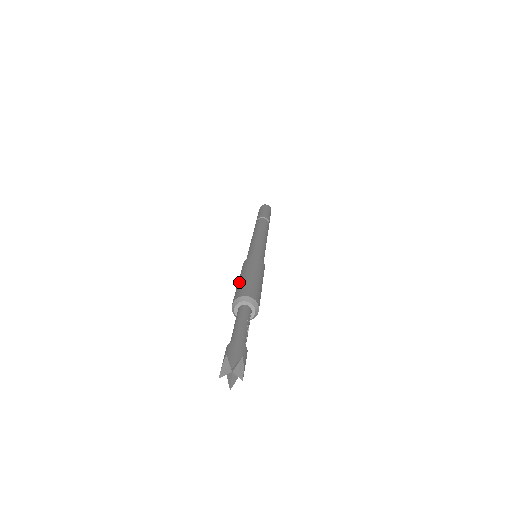
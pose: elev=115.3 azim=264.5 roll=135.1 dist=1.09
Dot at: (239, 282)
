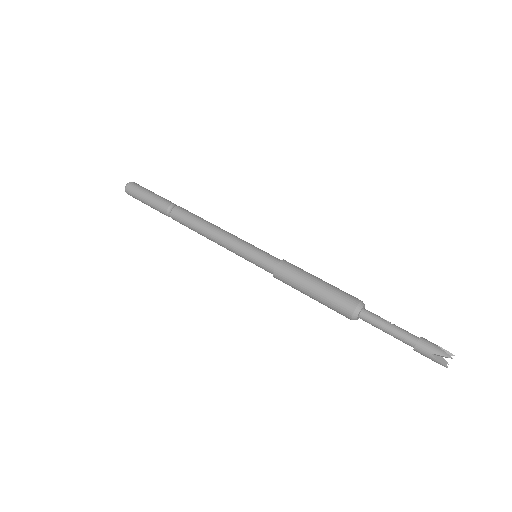
Dot at: (321, 297)
